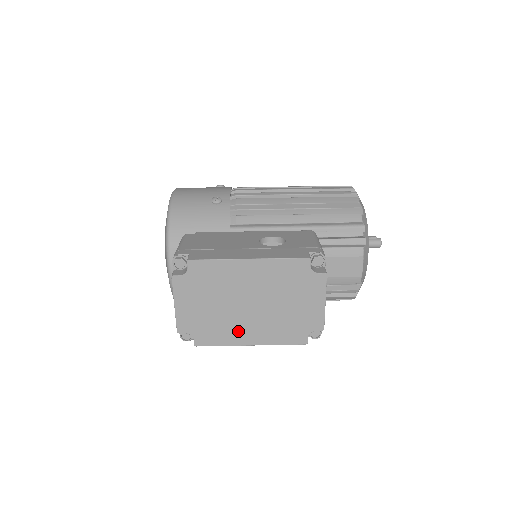
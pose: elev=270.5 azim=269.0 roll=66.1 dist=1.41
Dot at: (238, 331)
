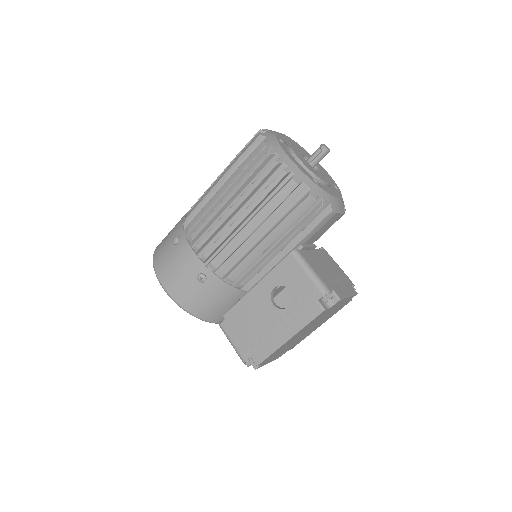
Dot at: (309, 333)
